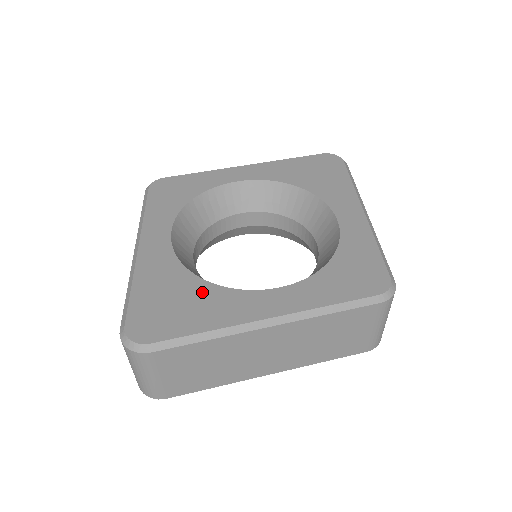
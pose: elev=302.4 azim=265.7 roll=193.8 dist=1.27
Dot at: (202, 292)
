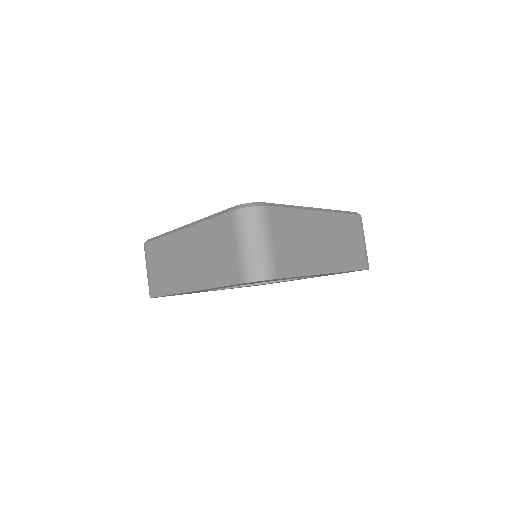
Dot at: occluded
